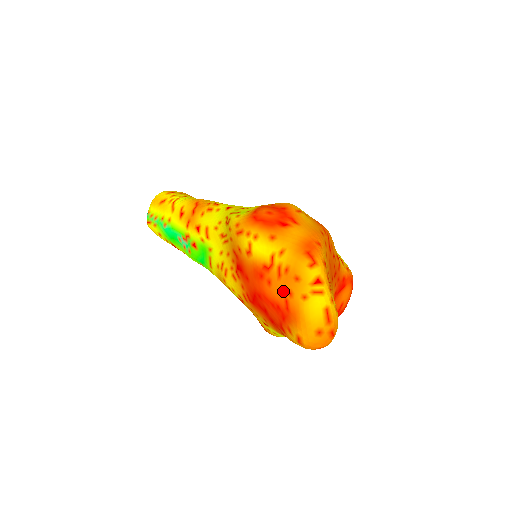
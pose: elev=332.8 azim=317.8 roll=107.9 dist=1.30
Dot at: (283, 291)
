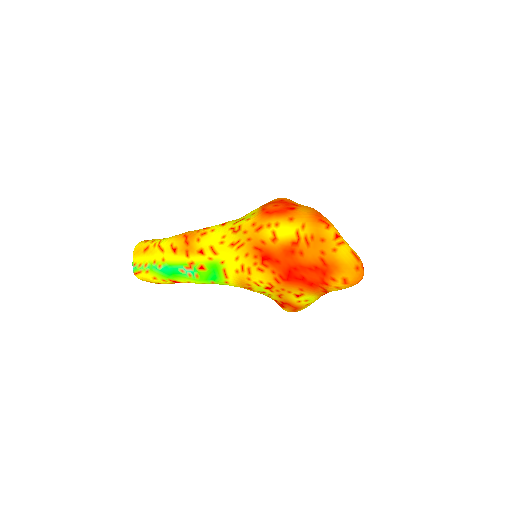
Dot at: (316, 254)
